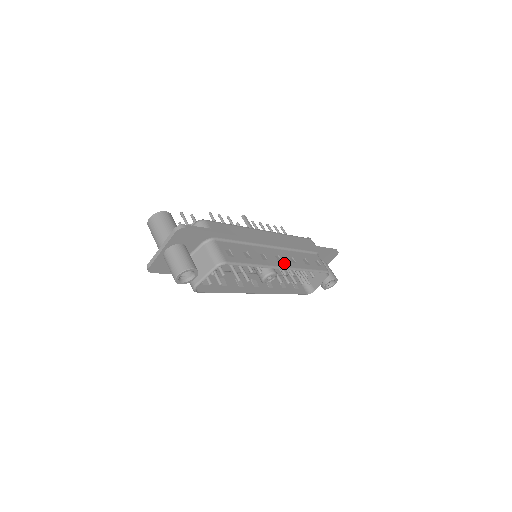
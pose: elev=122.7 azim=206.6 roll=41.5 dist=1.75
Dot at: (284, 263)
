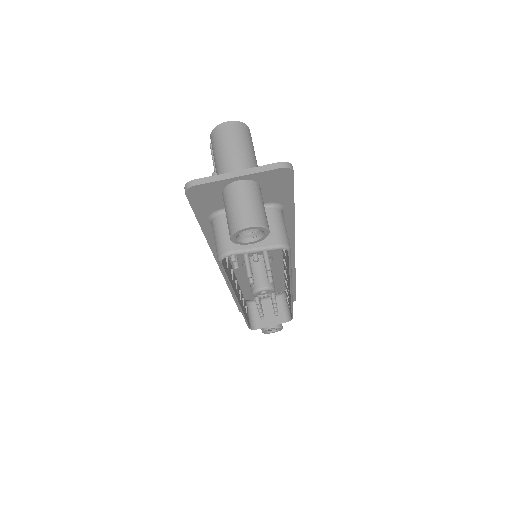
Dot at: occluded
